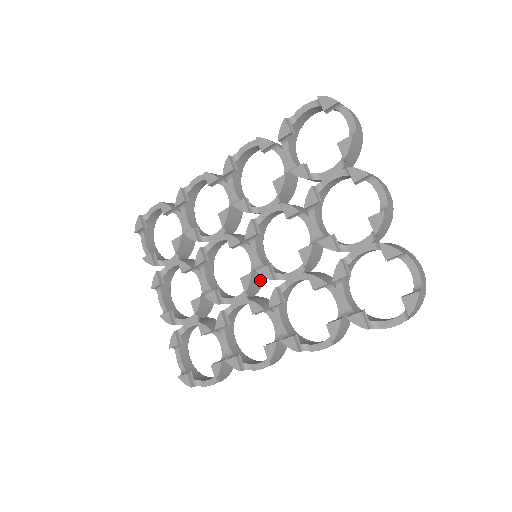
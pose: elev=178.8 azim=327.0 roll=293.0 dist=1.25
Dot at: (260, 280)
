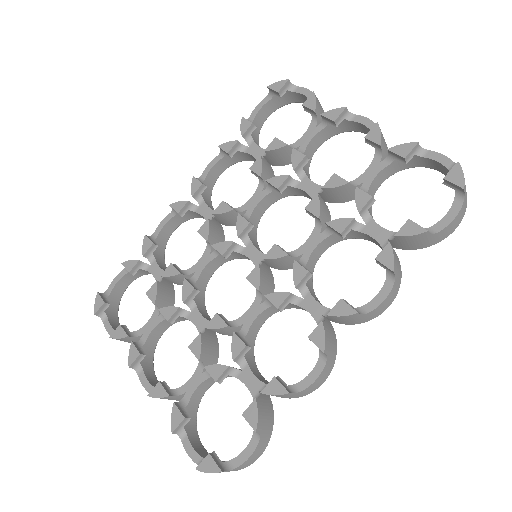
Dot at: (270, 281)
